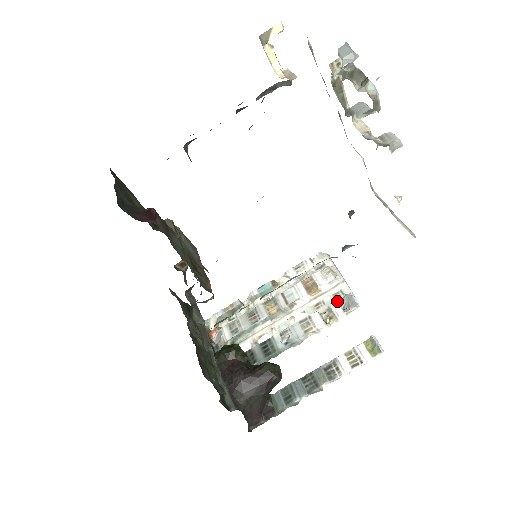
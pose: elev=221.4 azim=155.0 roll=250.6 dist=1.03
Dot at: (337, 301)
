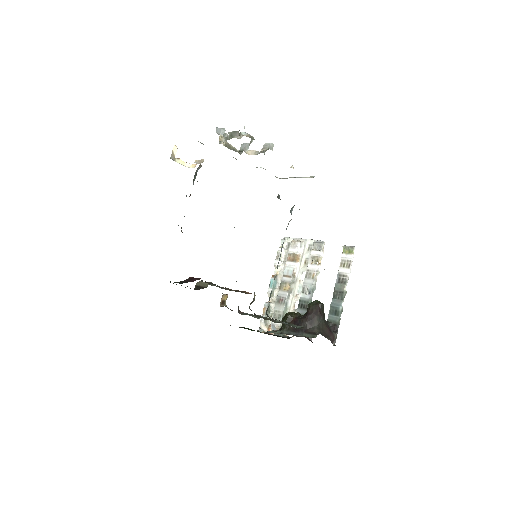
Dot at: (312, 250)
